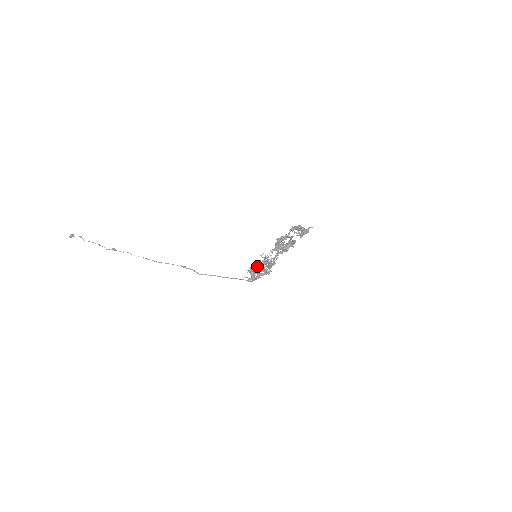
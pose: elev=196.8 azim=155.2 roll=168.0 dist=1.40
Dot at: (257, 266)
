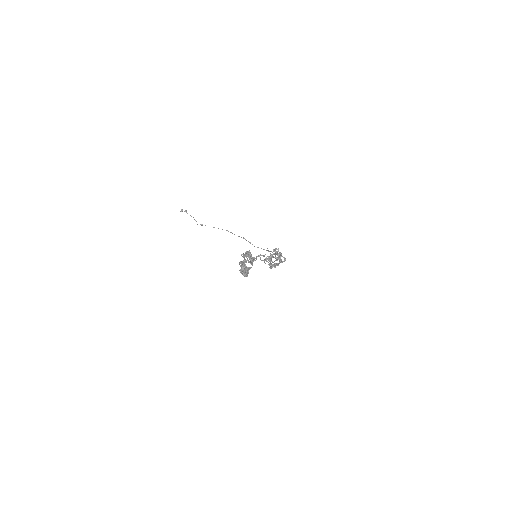
Dot at: occluded
